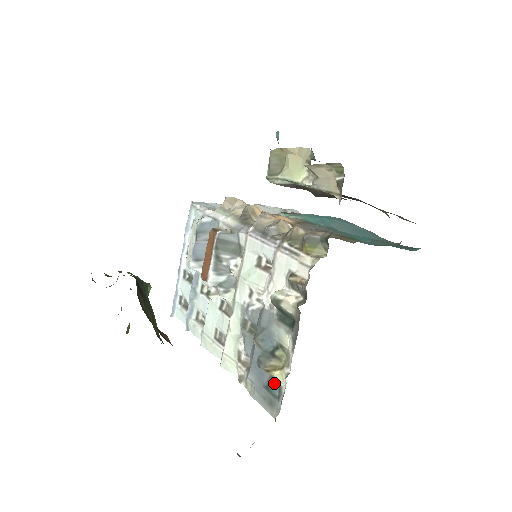
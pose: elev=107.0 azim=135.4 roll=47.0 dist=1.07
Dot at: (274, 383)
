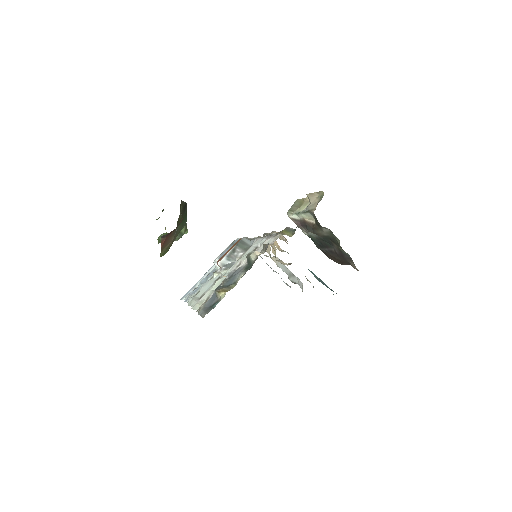
Dot at: (217, 302)
